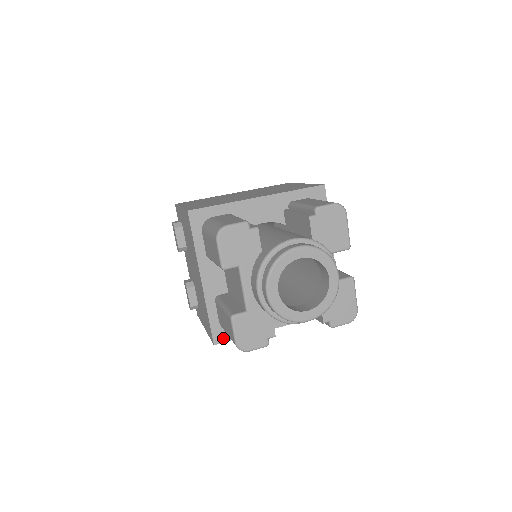
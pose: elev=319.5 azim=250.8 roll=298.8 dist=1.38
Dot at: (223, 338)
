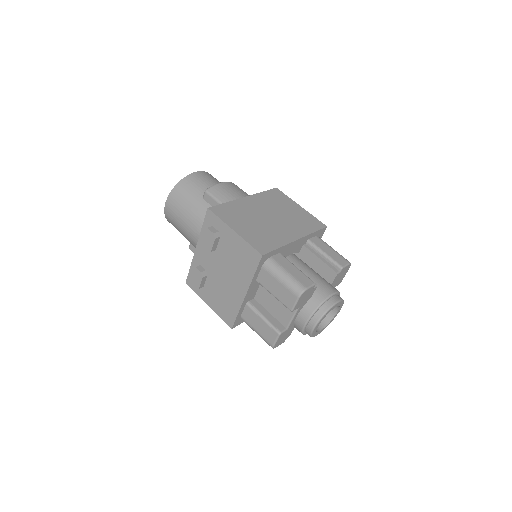
Dot at: (238, 324)
